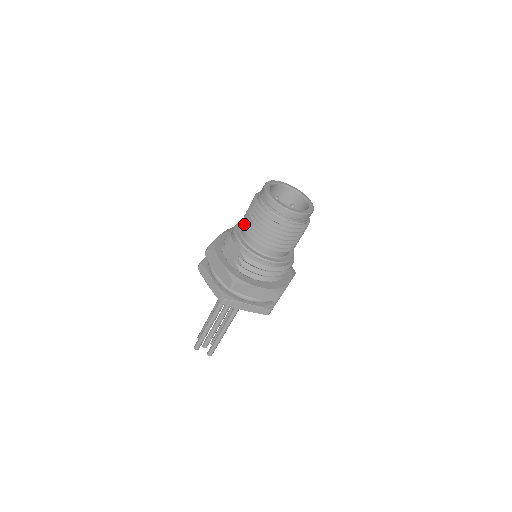
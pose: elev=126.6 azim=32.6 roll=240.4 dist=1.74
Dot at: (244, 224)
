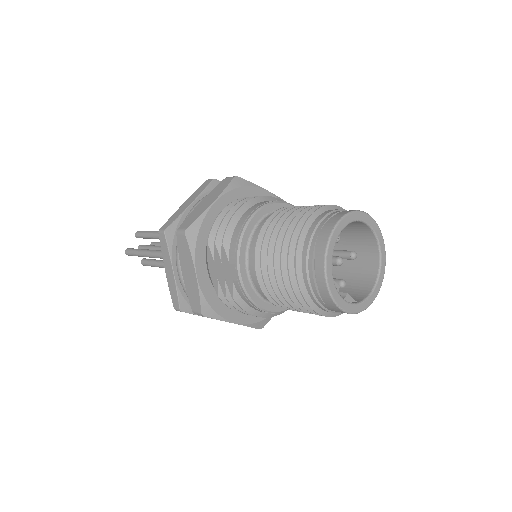
Dot at: (260, 246)
